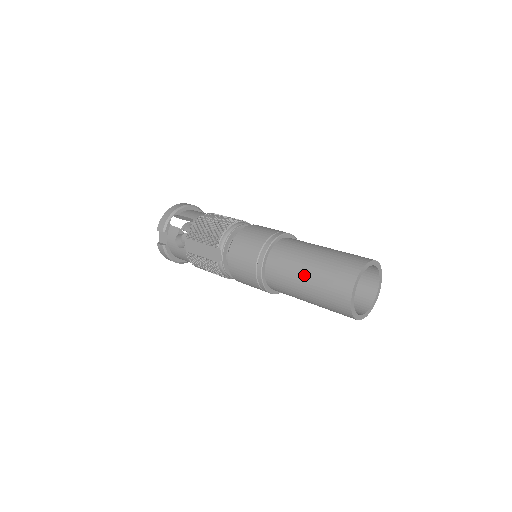
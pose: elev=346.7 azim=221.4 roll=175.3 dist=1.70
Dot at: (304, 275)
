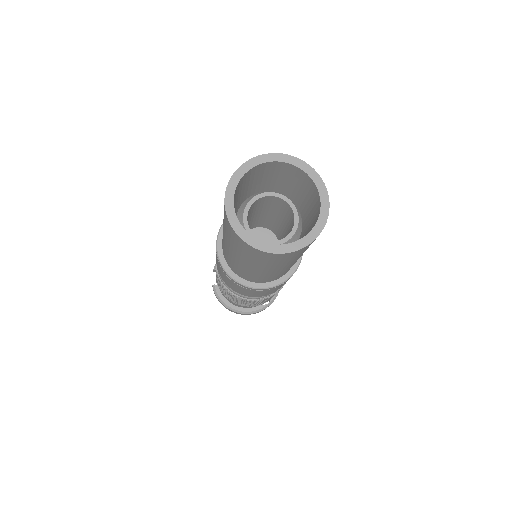
Dot at: occluded
